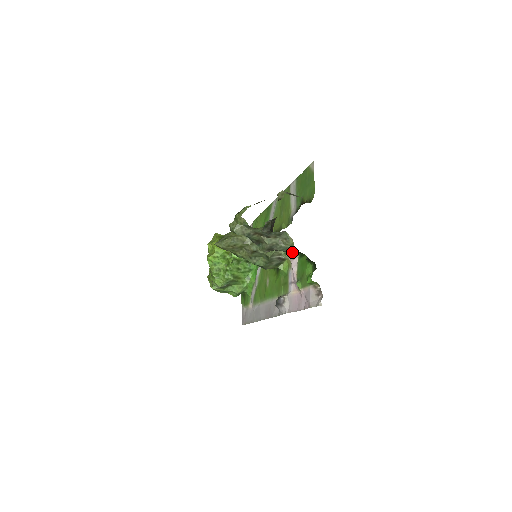
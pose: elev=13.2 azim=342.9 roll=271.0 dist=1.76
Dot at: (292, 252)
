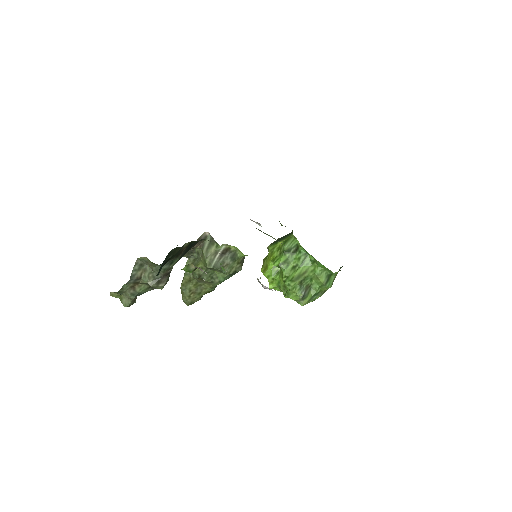
Dot at: occluded
